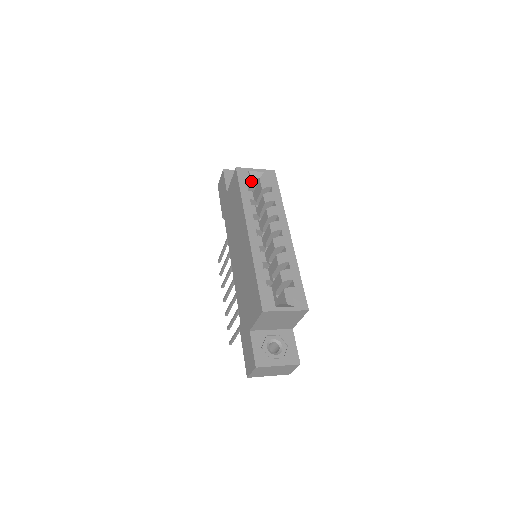
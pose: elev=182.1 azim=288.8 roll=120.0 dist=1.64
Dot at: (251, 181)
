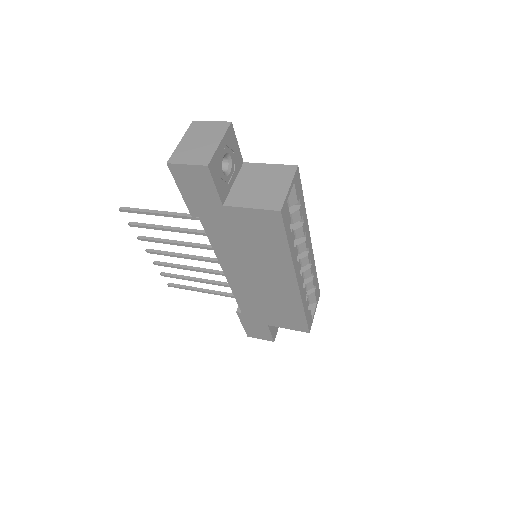
Dot at: occluded
